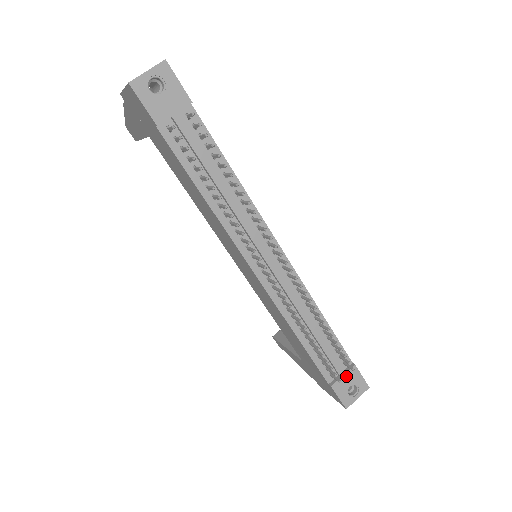
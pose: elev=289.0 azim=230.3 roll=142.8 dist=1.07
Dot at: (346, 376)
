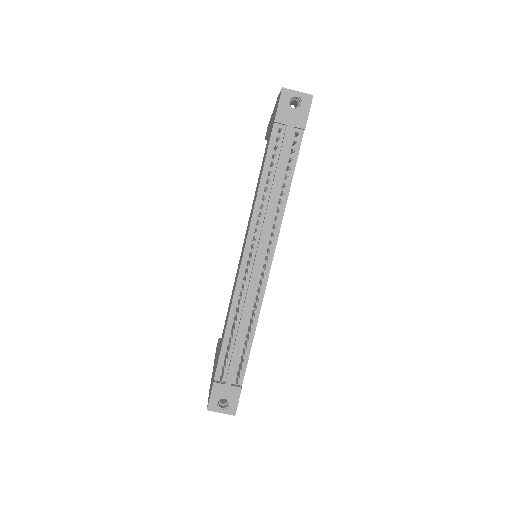
Dot at: (229, 388)
